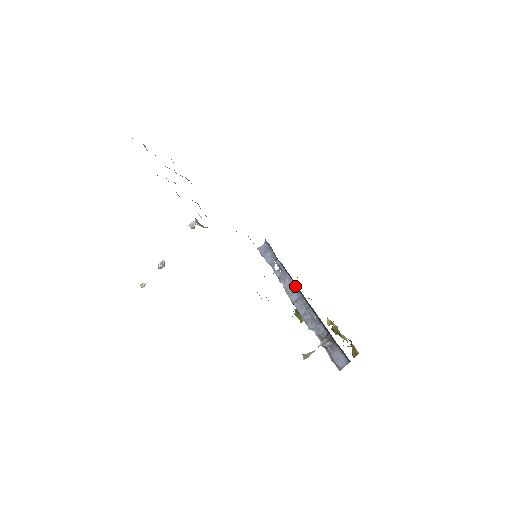
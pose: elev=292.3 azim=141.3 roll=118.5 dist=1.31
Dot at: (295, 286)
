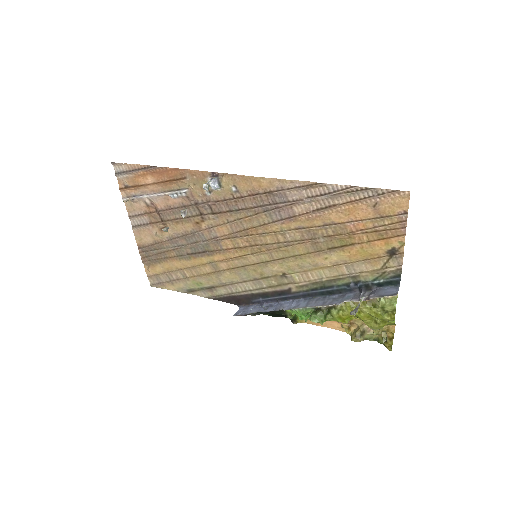
Dot at: (297, 301)
